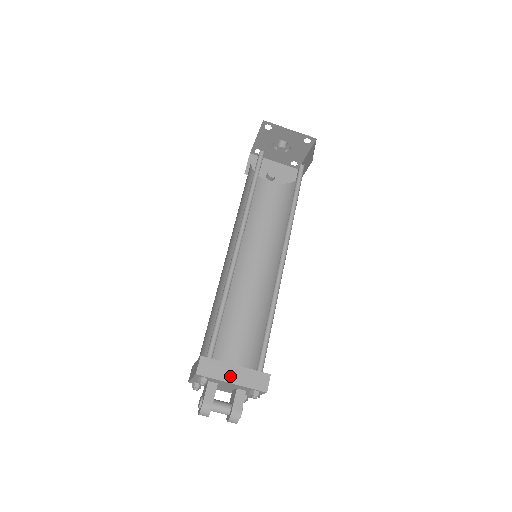
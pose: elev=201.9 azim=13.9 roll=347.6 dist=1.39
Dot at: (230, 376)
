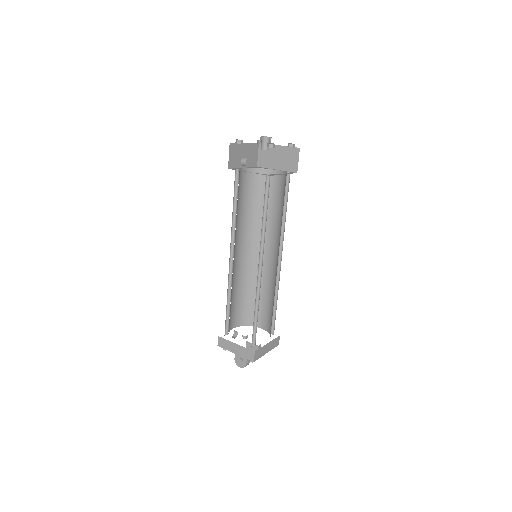
Dot at: (266, 350)
